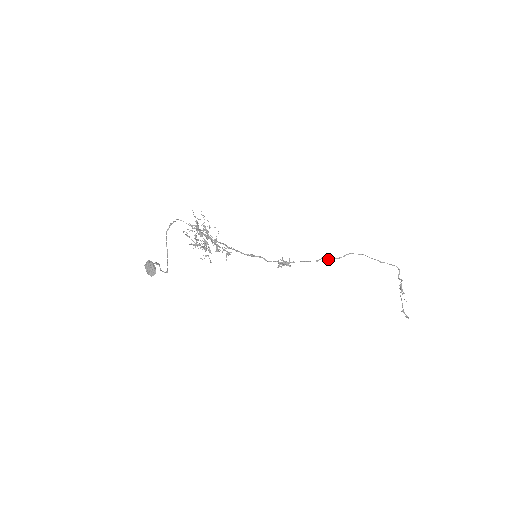
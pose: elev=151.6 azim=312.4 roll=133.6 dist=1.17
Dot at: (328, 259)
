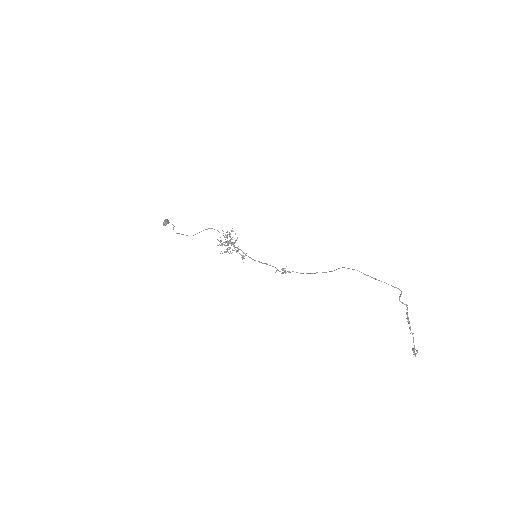
Dot at: (322, 272)
